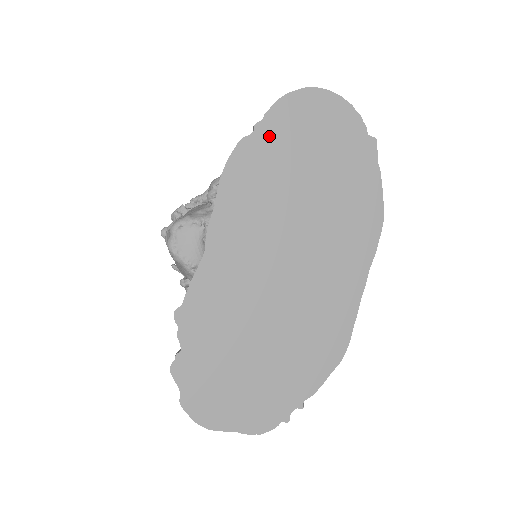
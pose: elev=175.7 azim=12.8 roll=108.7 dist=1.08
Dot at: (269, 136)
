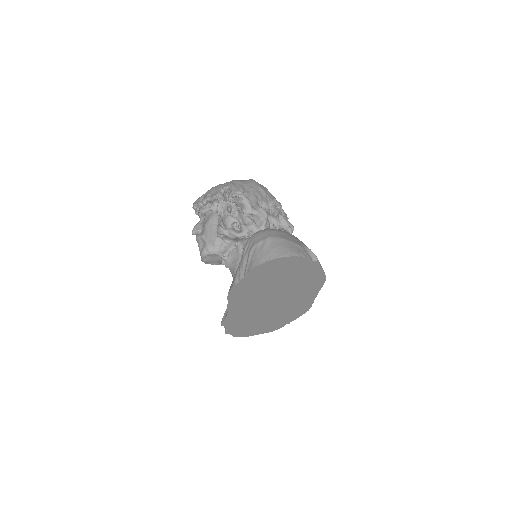
Dot at: (250, 280)
